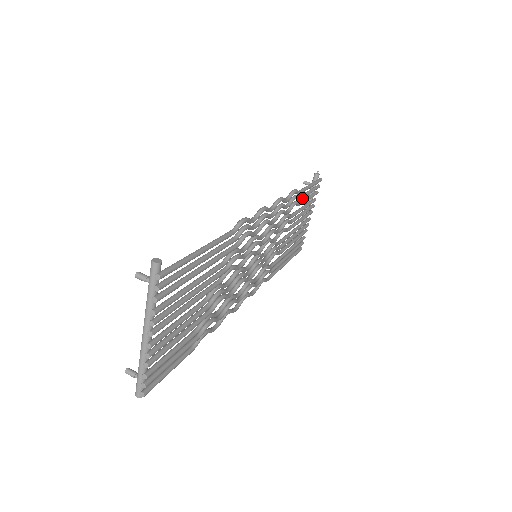
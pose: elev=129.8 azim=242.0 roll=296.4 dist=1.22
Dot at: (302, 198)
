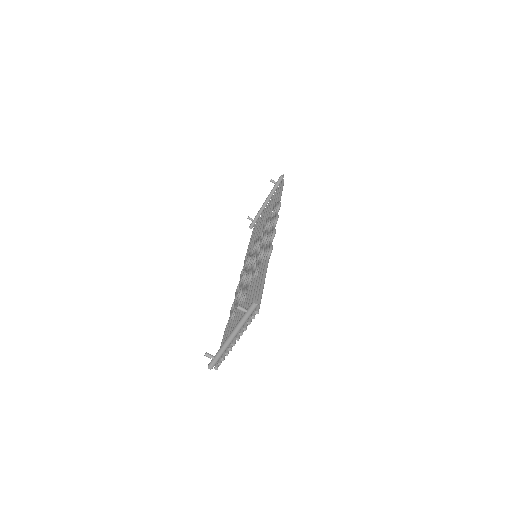
Dot at: occluded
